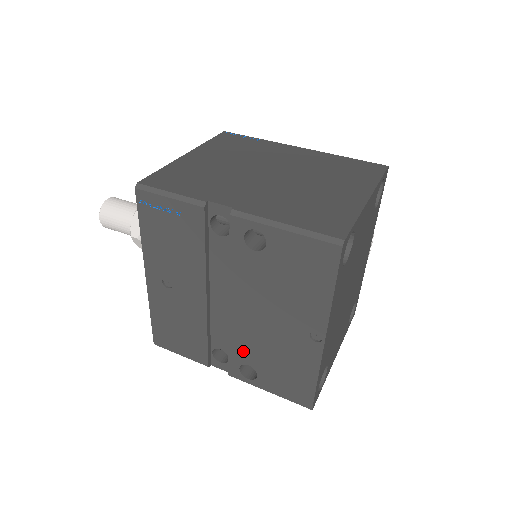
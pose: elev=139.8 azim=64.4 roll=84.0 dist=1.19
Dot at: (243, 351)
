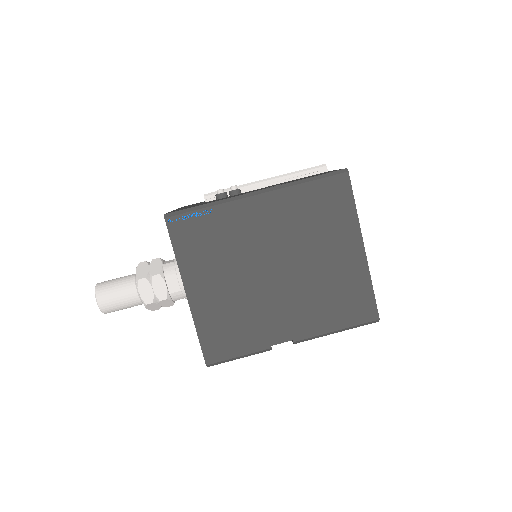
Dot at: occluded
